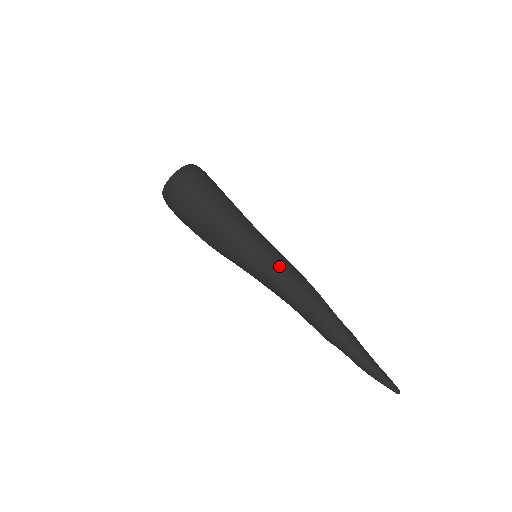
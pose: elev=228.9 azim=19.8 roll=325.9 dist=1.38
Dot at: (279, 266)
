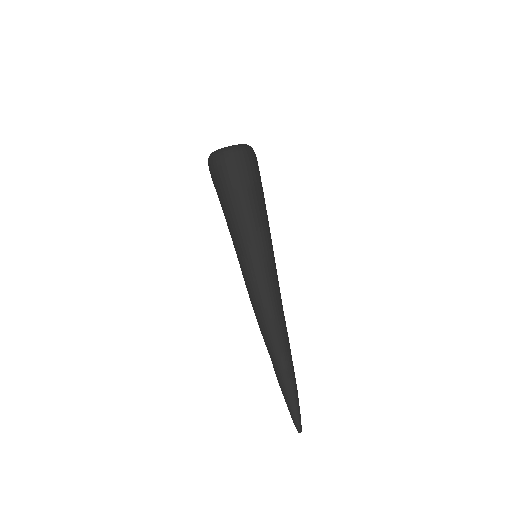
Dot at: (253, 282)
